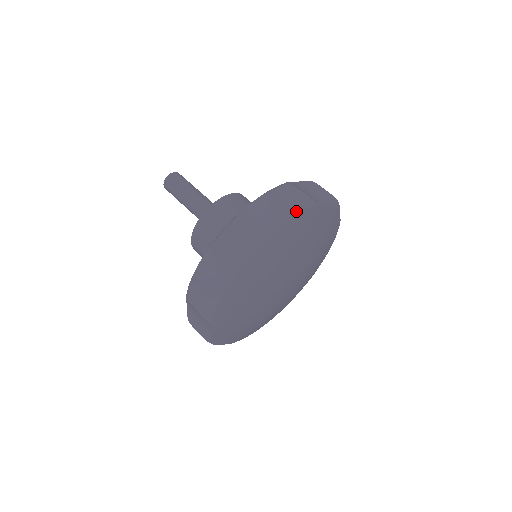
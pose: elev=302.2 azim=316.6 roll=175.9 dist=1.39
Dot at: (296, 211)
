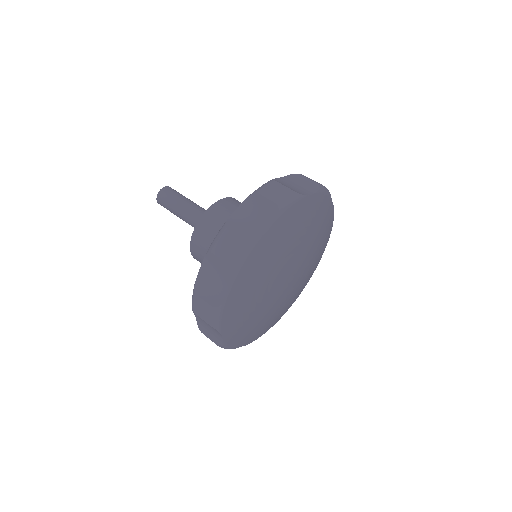
Dot at: (321, 188)
